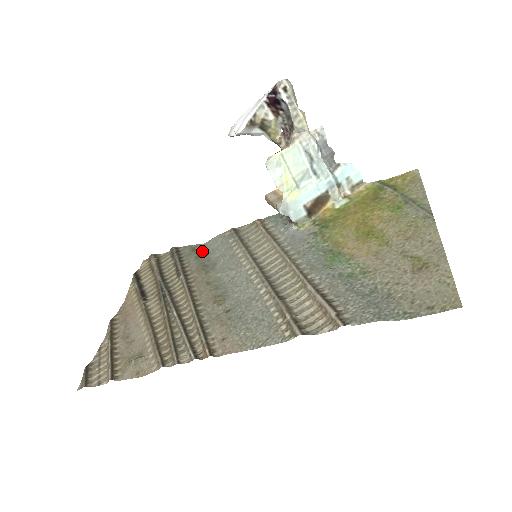
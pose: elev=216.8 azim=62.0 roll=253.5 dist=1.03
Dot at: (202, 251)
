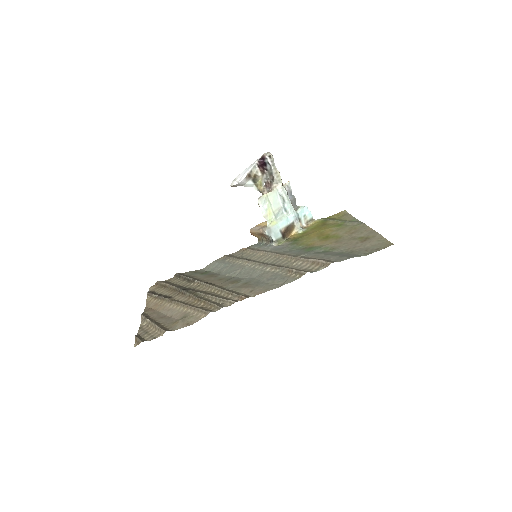
Dot at: (203, 271)
